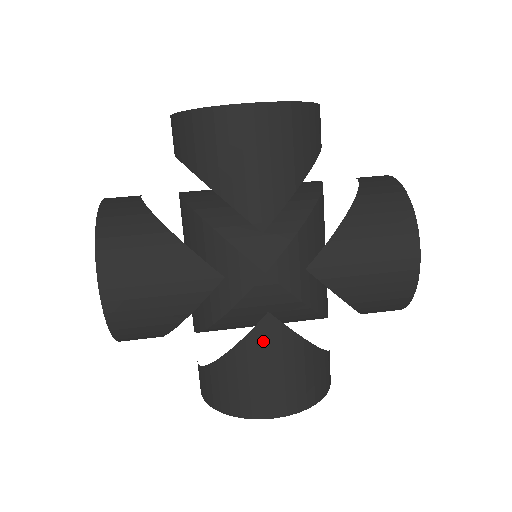
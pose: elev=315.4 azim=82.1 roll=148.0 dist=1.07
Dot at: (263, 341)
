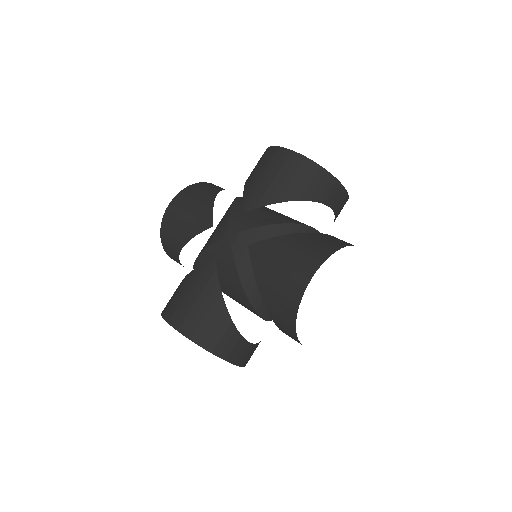
Dot at: (202, 274)
